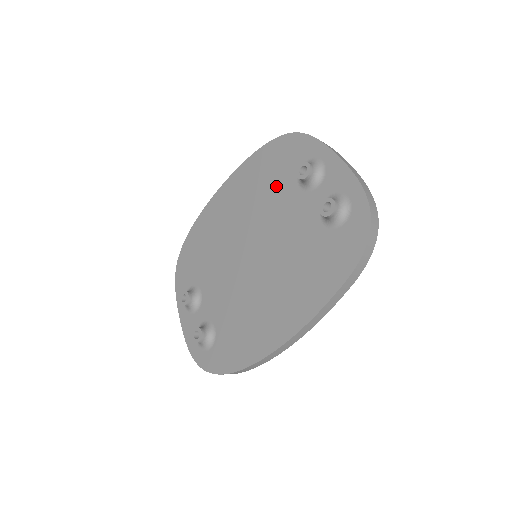
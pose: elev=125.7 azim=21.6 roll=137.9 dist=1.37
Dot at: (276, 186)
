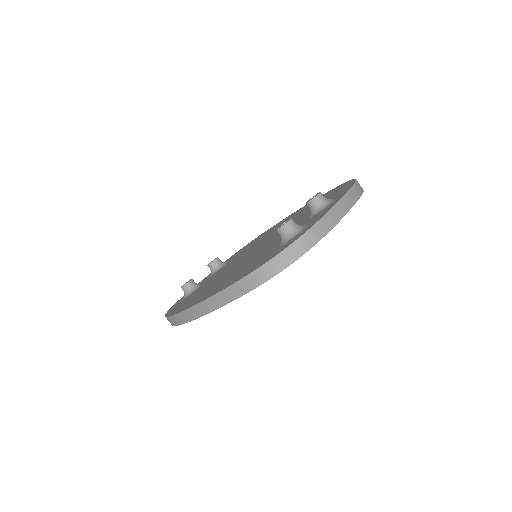
Dot at: (308, 212)
